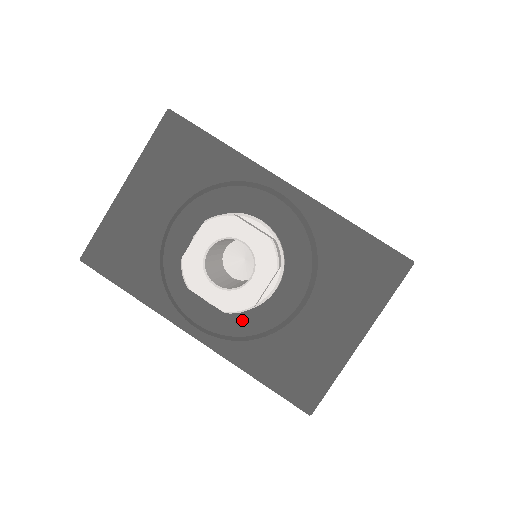
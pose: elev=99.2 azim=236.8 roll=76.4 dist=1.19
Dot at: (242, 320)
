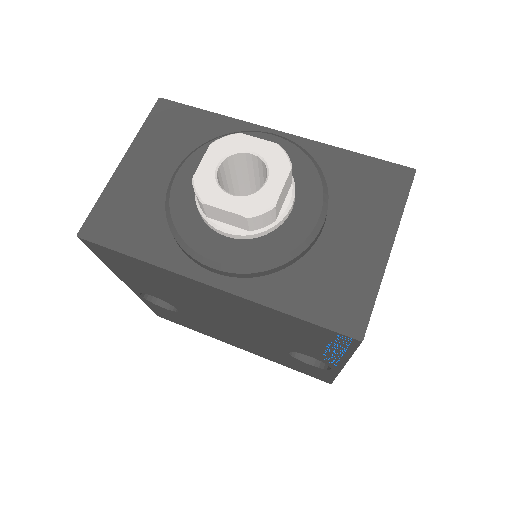
Dot at: (263, 246)
